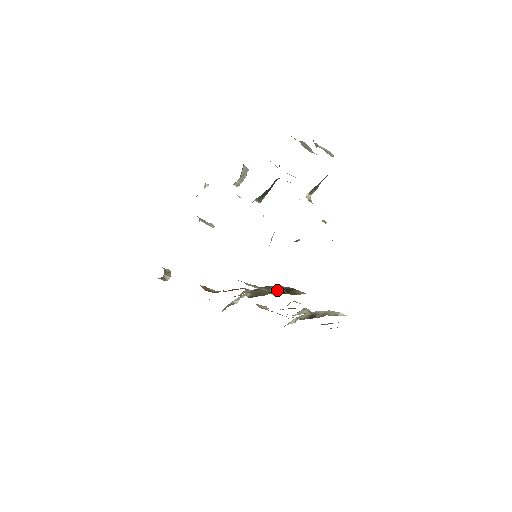
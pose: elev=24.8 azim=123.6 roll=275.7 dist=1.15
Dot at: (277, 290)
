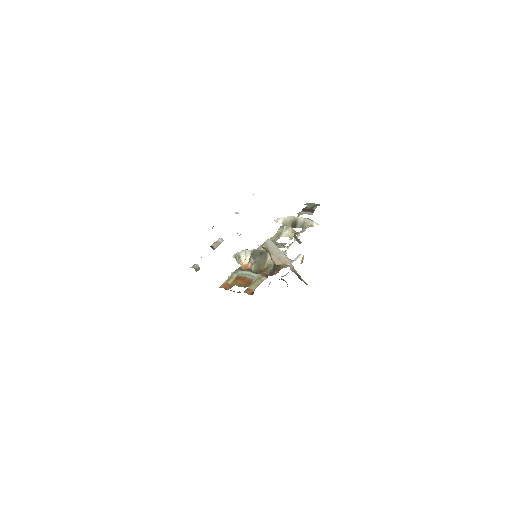
Dot at: (272, 273)
